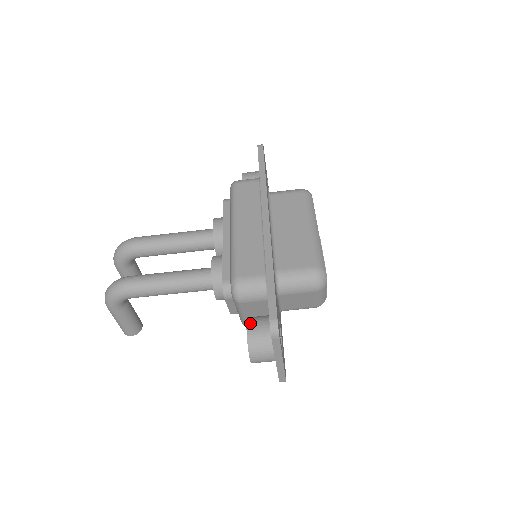
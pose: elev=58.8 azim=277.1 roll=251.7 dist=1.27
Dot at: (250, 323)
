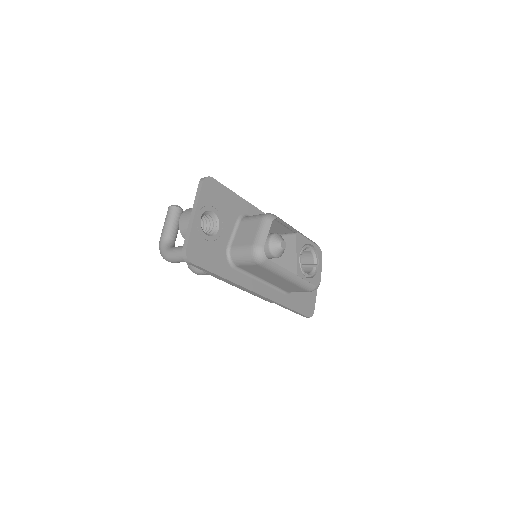
Dot at: occluded
